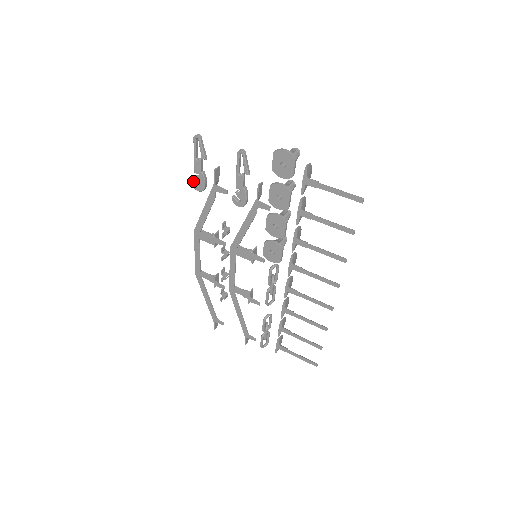
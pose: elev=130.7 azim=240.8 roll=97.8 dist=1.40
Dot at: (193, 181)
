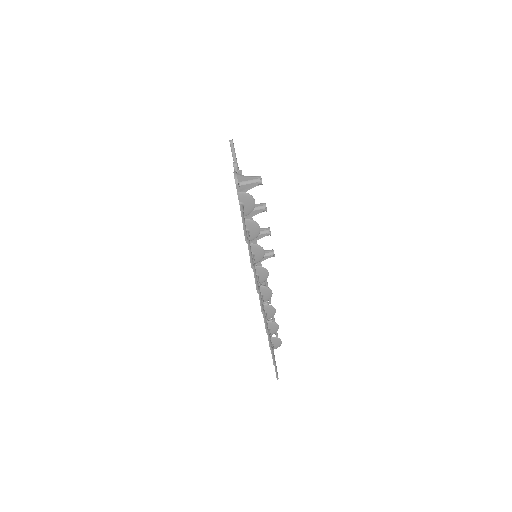
Dot at: occluded
